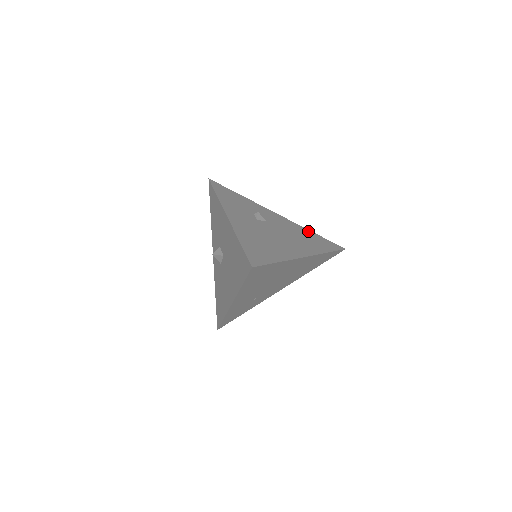
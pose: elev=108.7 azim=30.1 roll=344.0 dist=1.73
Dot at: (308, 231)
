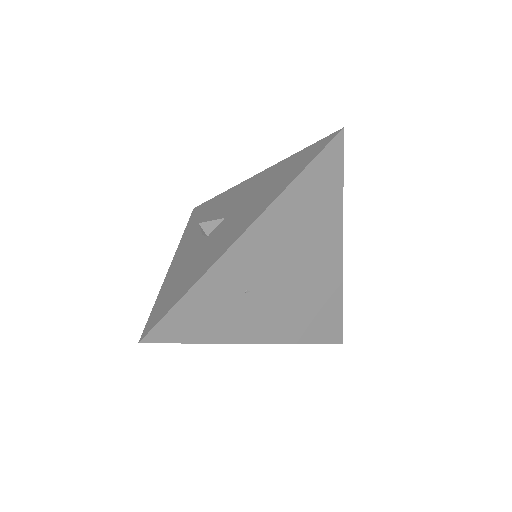
Dot at: occluded
